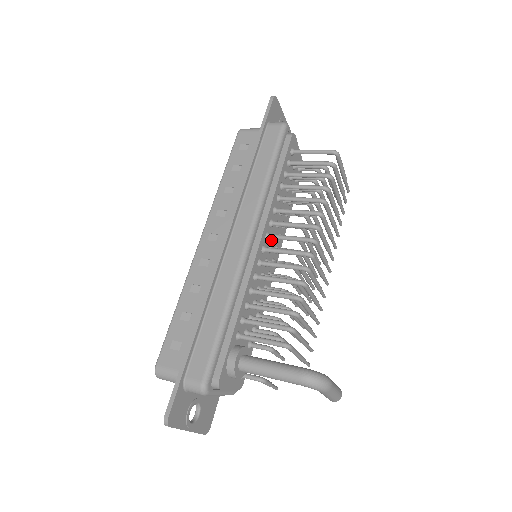
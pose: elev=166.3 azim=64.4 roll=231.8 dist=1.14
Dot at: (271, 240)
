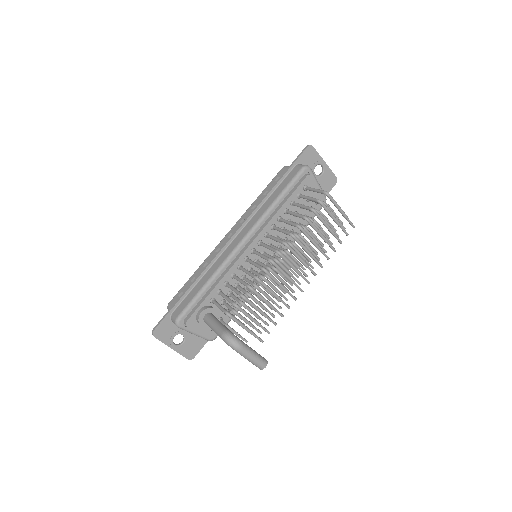
Dot at: occluded
